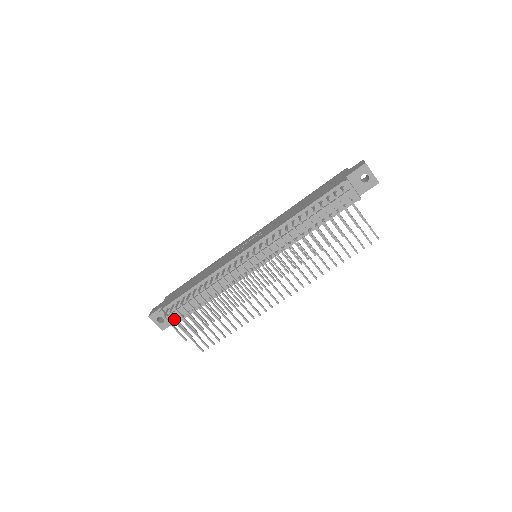
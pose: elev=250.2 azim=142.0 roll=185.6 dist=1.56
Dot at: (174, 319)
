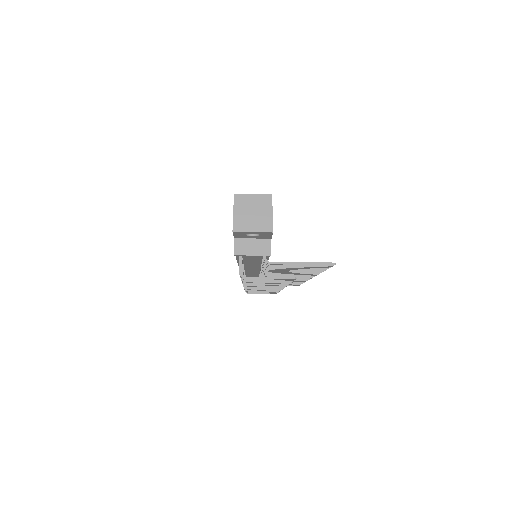
Dot at: (252, 293)
